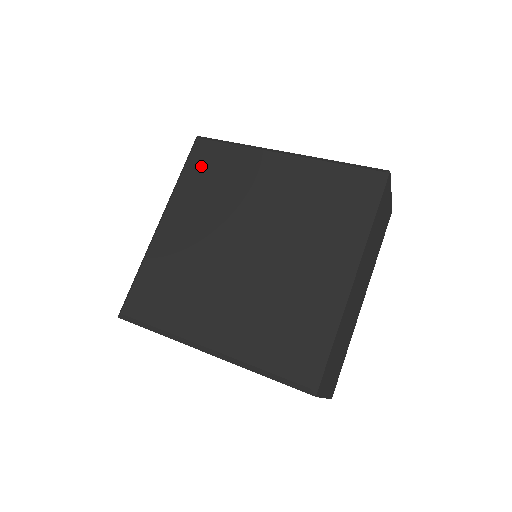
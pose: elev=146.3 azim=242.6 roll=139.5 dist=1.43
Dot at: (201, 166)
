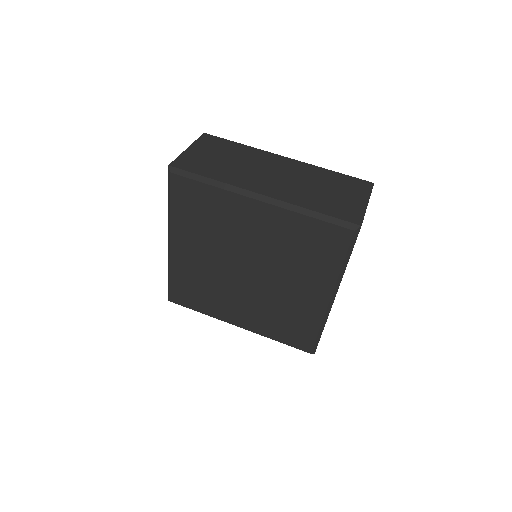
Dot at: (185, 202)
